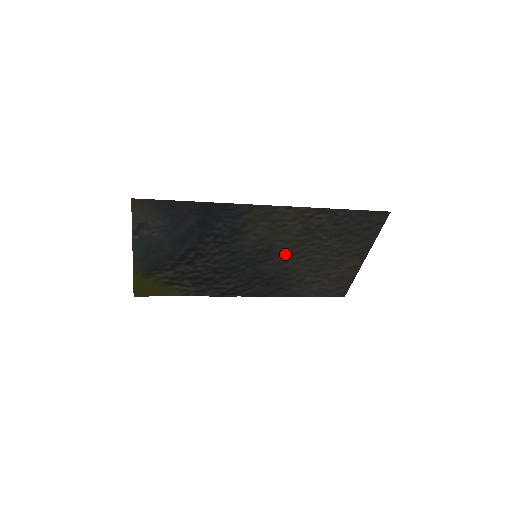
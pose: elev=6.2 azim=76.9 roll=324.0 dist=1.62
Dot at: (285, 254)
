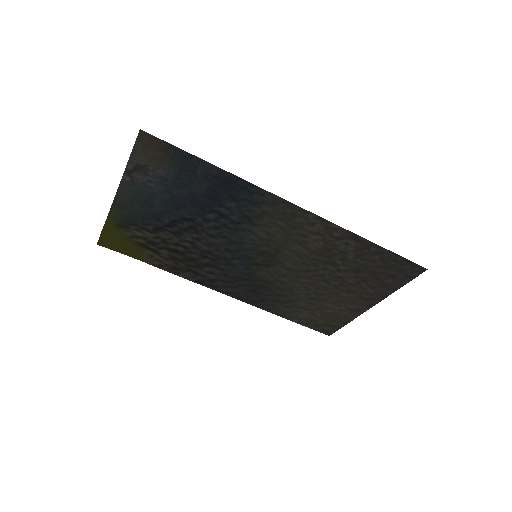
Dot at: (289, 267)
